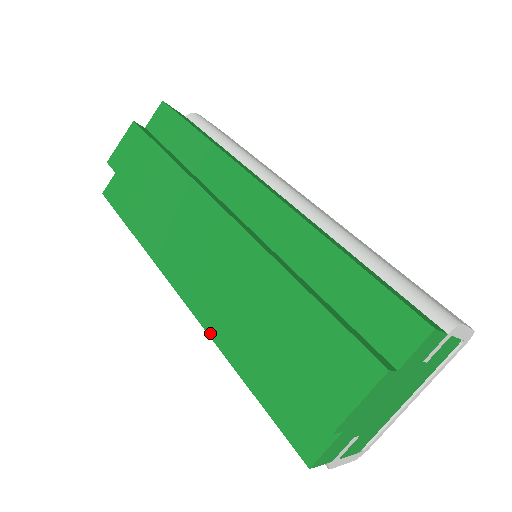
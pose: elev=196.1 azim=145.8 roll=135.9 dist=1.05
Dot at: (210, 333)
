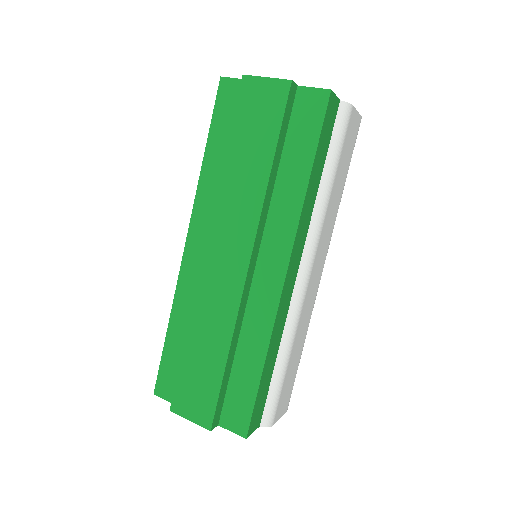
Dot at: (177, 289)
